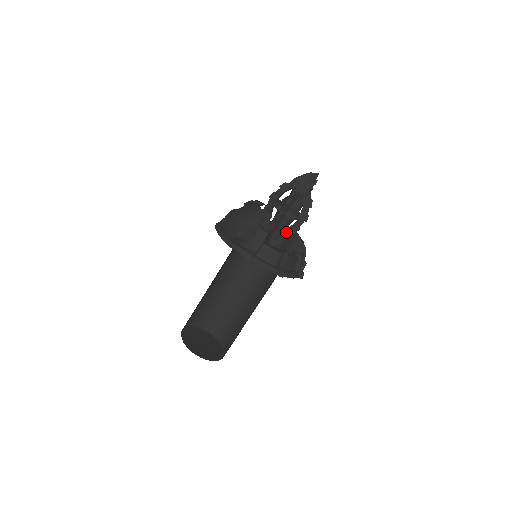
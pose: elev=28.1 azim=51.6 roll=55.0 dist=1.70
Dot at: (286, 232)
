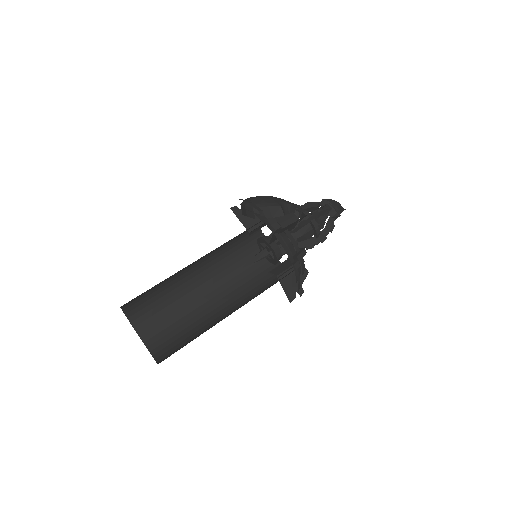
Dot at: (299, 244)
